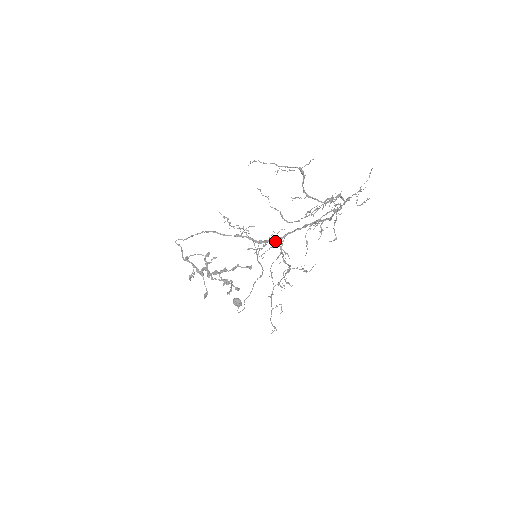
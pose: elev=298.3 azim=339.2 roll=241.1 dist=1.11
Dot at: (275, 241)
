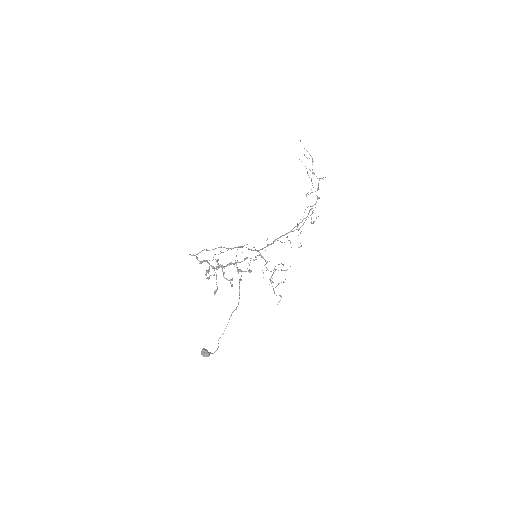
Dot at: occluded
